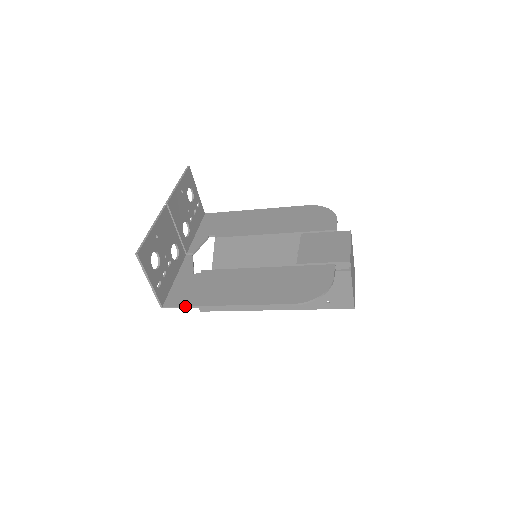
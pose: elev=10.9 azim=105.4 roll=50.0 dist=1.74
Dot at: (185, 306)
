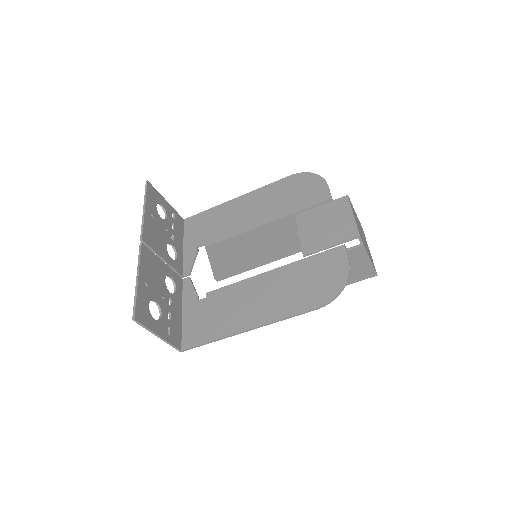
Dot at: (204, 343)
